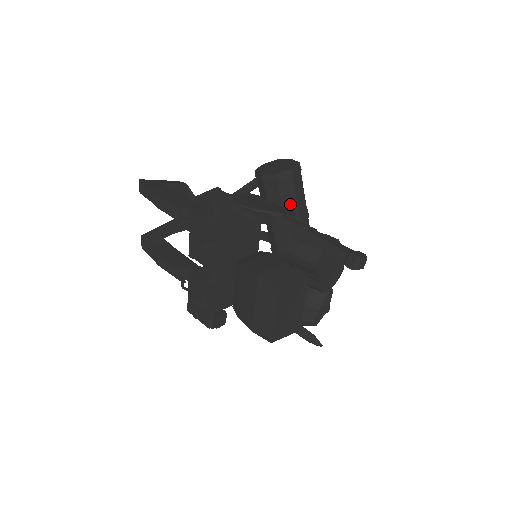
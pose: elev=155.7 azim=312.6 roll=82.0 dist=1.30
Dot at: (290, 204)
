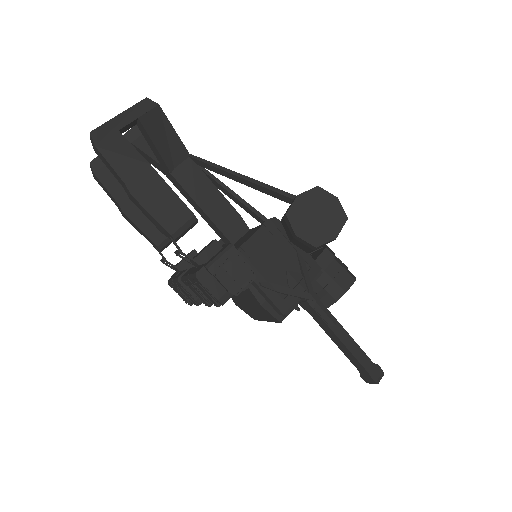
Dot at: occluded
